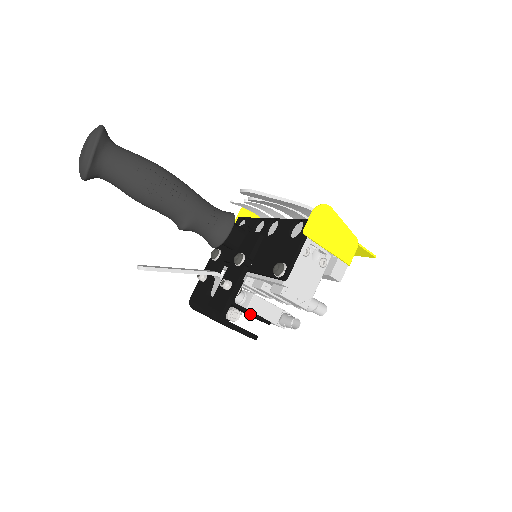
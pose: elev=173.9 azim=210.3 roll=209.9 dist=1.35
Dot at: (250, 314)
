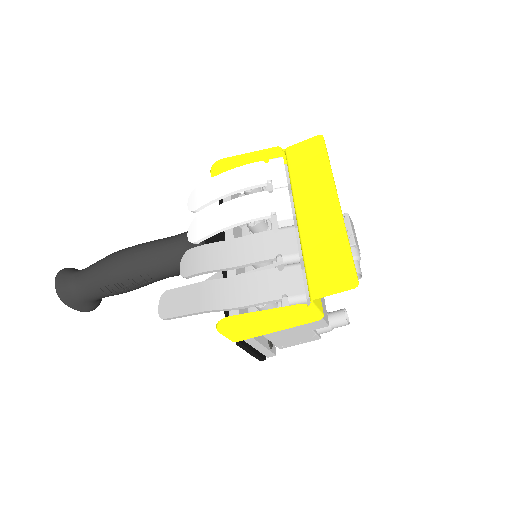
Dot at: occluded
